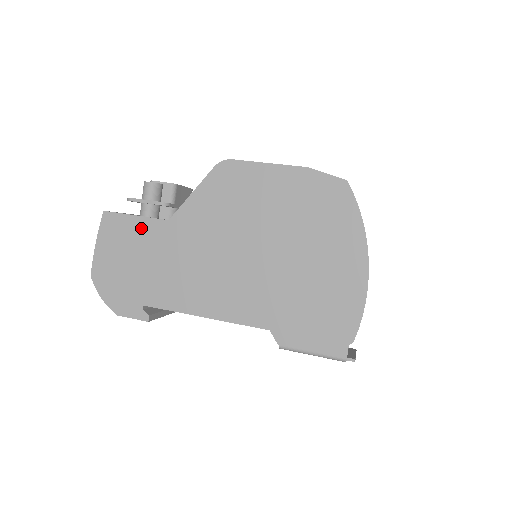
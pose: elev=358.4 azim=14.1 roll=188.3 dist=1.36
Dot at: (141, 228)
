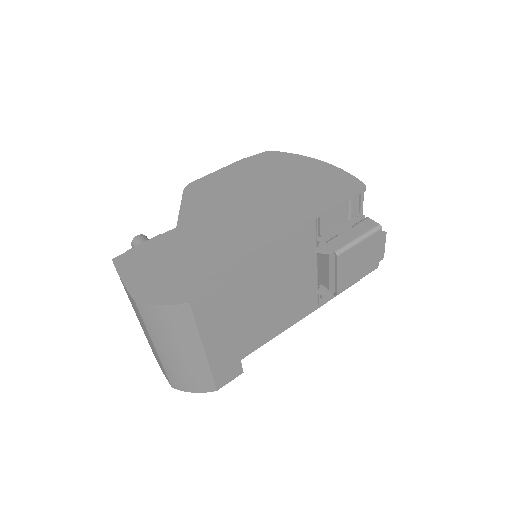
Dot at: (157, 245)
